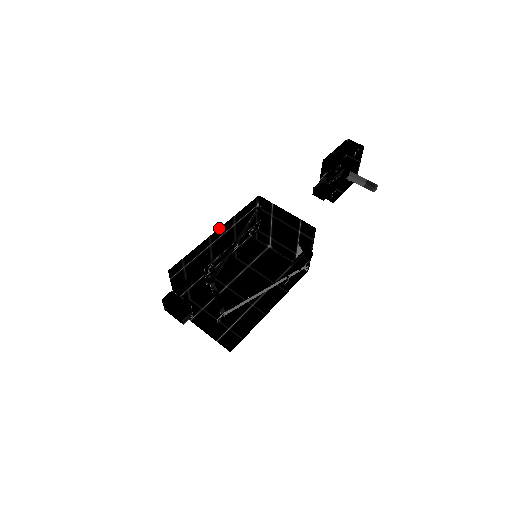
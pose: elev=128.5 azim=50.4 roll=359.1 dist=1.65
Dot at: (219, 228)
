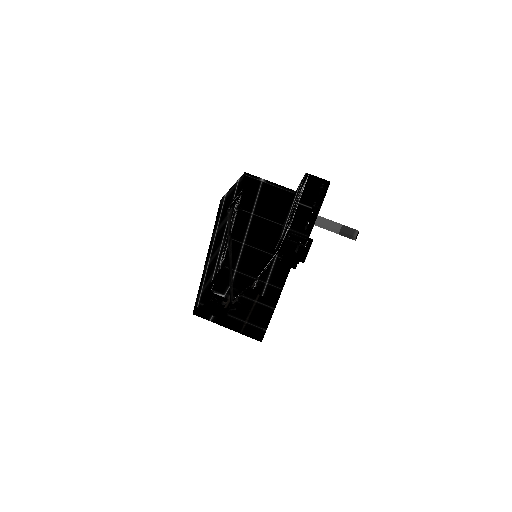
Dot at: (206, 258)
